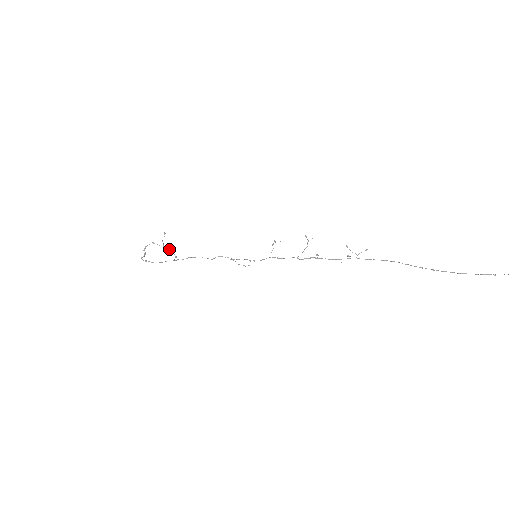
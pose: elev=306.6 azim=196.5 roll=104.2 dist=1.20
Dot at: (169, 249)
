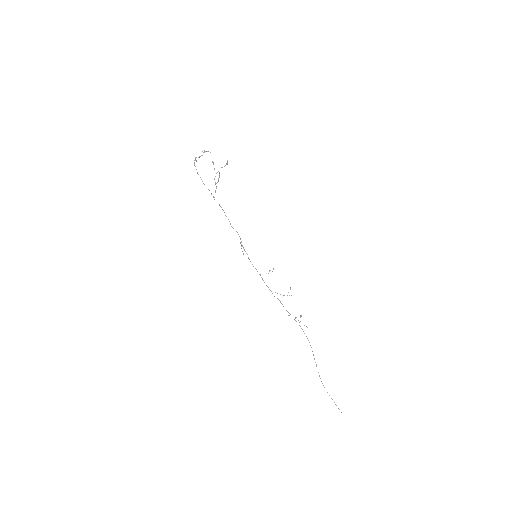
Dot at: (218, 178)
